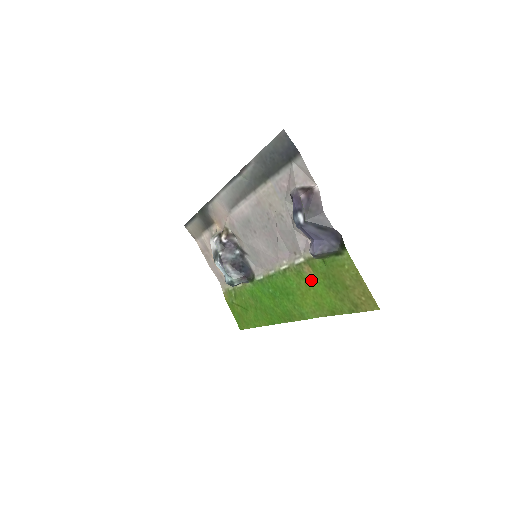
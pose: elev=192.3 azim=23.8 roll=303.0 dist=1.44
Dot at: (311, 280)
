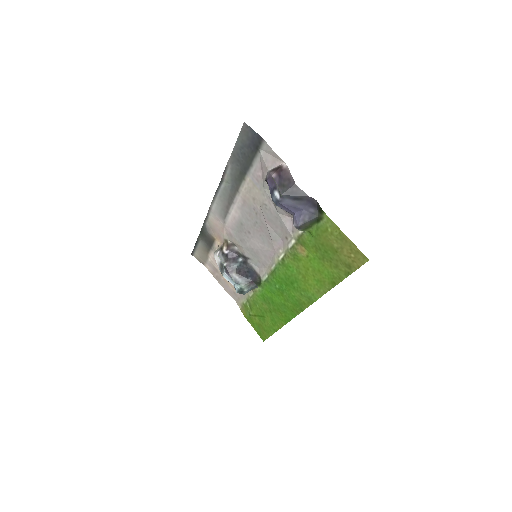
Dot at: (306, 259)
